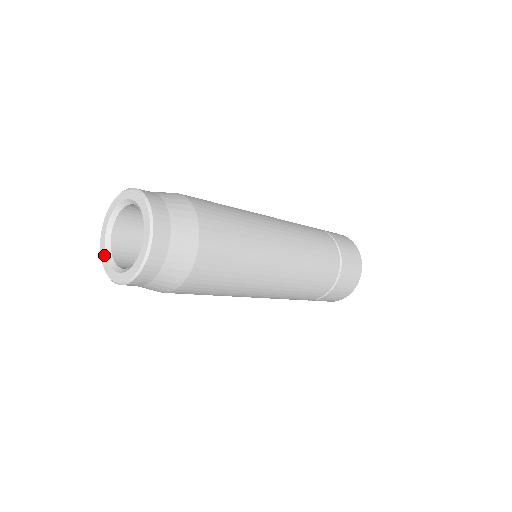
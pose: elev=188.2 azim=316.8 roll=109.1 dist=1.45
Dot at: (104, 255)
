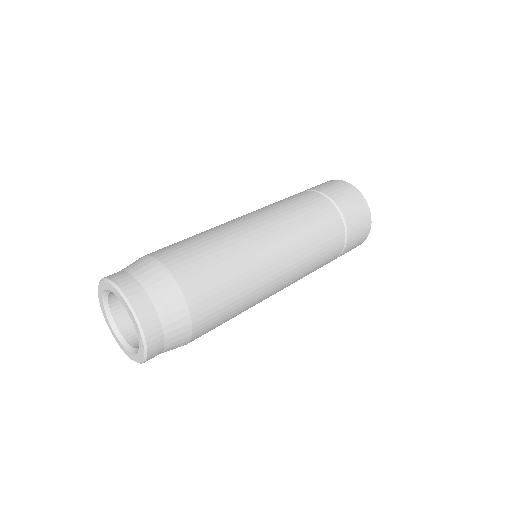
Dot at: (109, 325)
